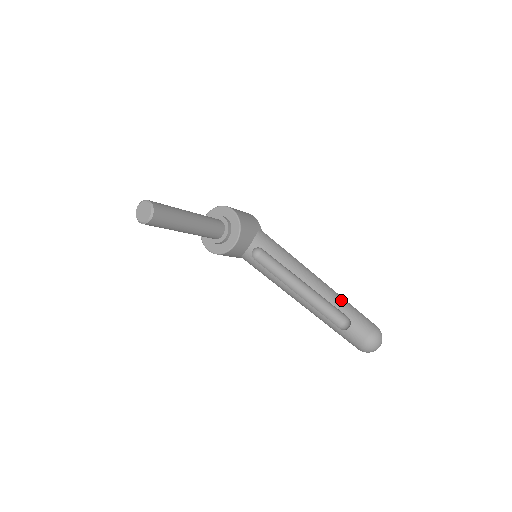
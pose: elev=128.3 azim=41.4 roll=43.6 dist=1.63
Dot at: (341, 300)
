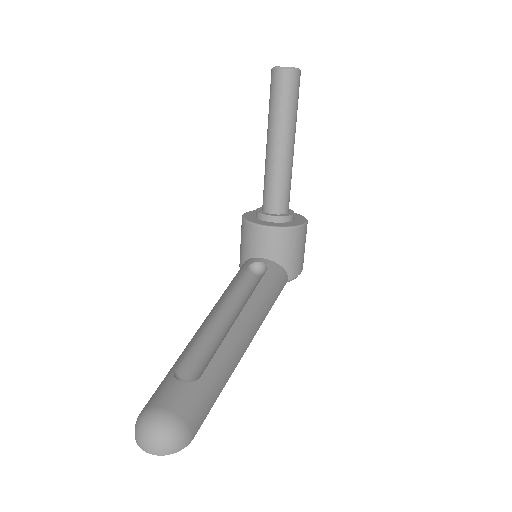
Dot at: (226, 370)
